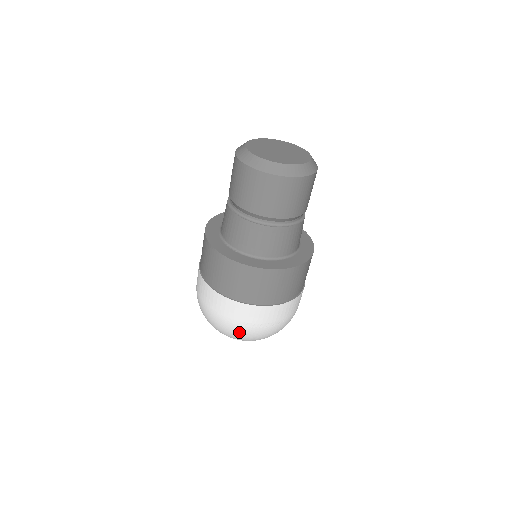
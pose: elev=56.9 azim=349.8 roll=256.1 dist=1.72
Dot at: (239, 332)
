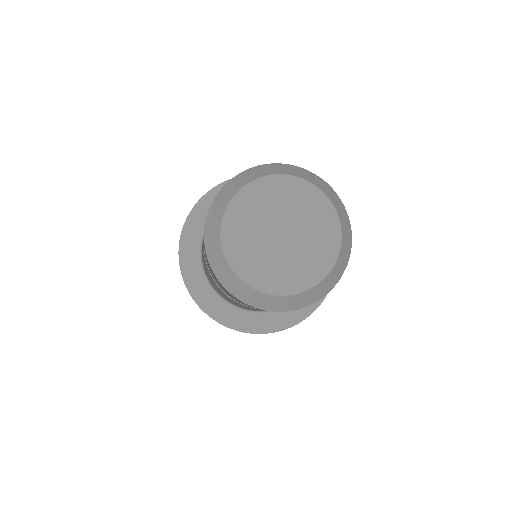
Dot at: occluded
